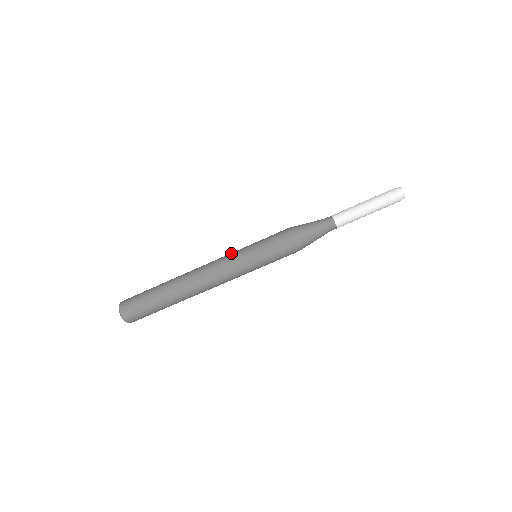
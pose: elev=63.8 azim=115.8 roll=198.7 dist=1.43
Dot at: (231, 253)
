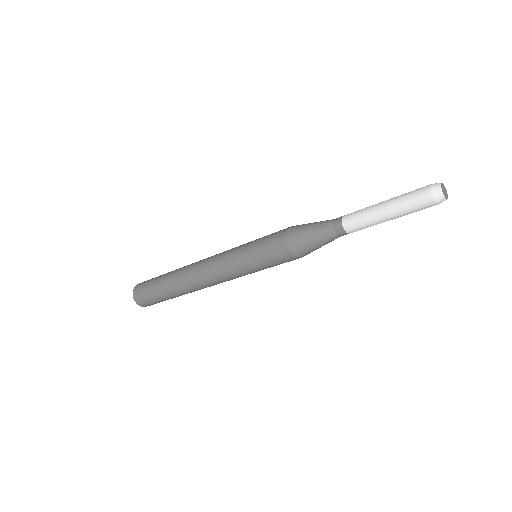
Dot at: (226, 262)
